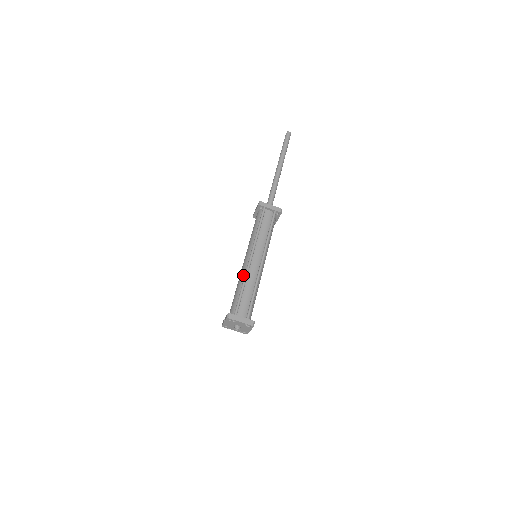
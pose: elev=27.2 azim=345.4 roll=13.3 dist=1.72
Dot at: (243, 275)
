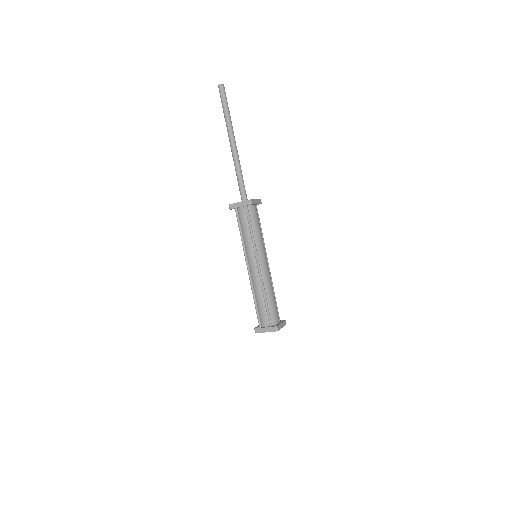
Dot at: occluded
